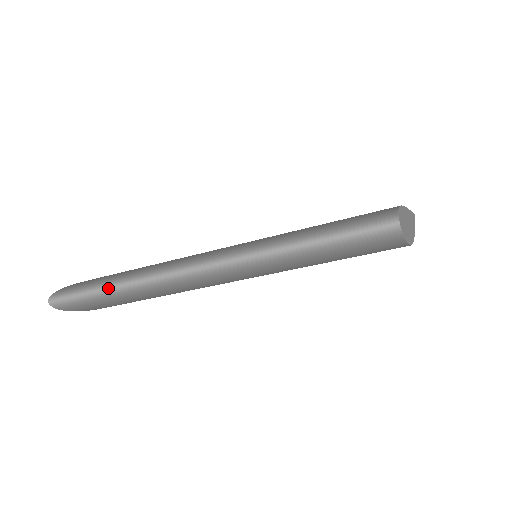
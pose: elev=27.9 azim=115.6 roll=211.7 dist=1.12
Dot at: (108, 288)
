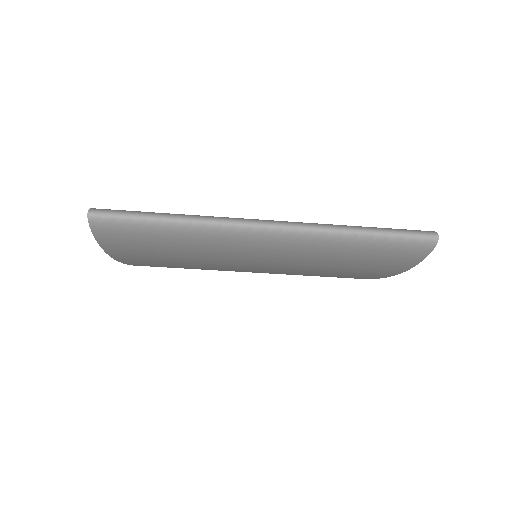
Dot at: (170, 218)
